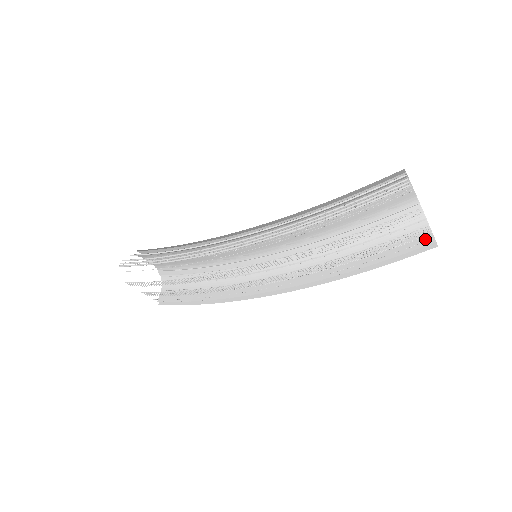
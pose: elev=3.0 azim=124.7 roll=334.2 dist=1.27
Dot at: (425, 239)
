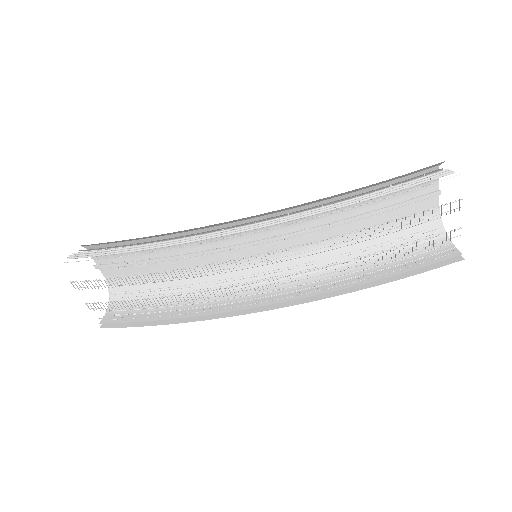
Dot at: (449, 252)
